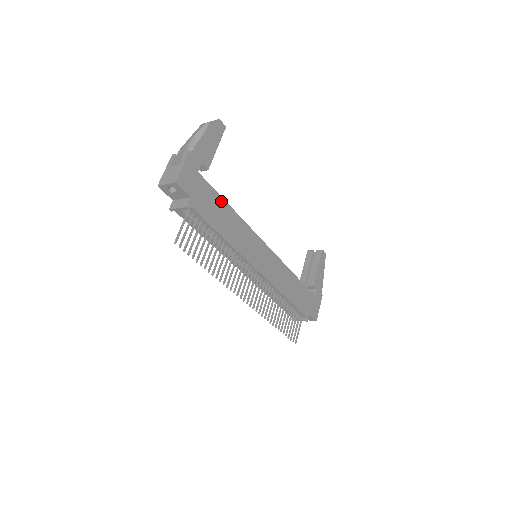
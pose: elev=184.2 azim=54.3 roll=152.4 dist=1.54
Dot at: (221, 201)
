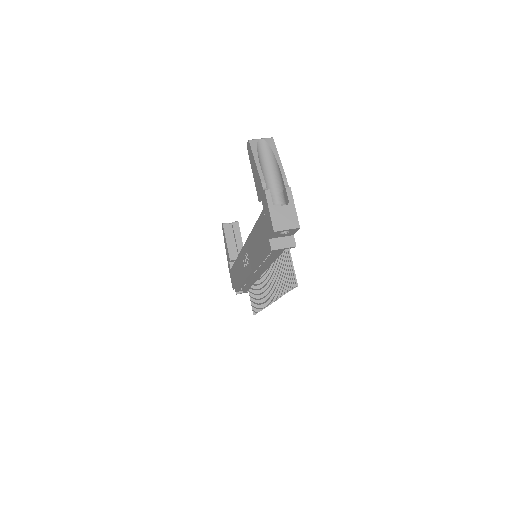
Dot at: occluded
